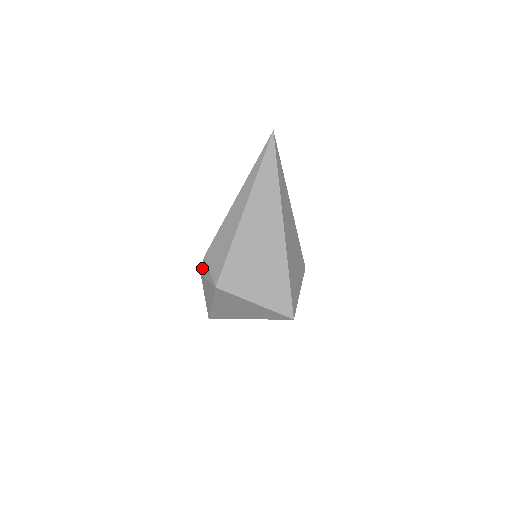
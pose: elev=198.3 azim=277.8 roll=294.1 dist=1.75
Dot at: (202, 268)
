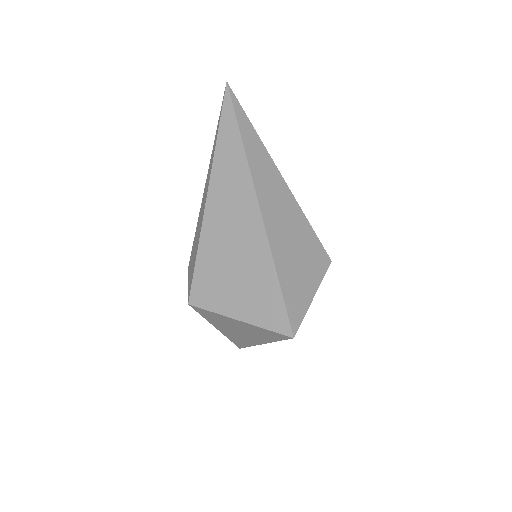
Dot at: occluded
